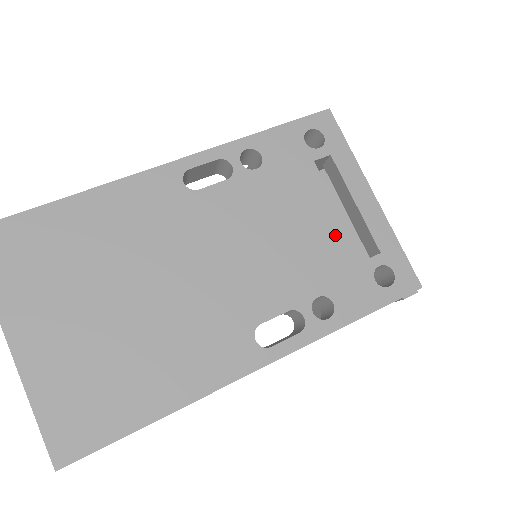
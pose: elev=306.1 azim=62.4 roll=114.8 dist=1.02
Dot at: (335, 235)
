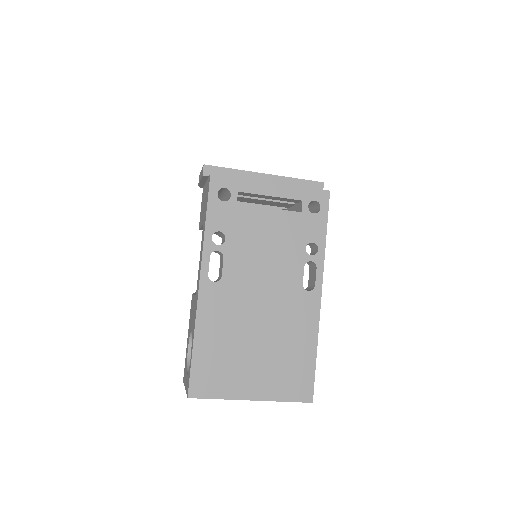
Dot at: (281, 219)
